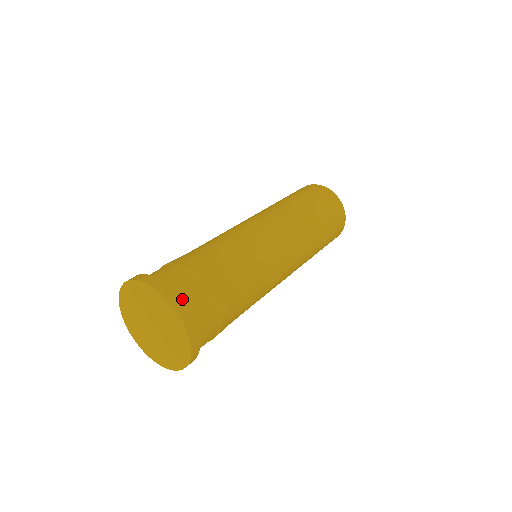
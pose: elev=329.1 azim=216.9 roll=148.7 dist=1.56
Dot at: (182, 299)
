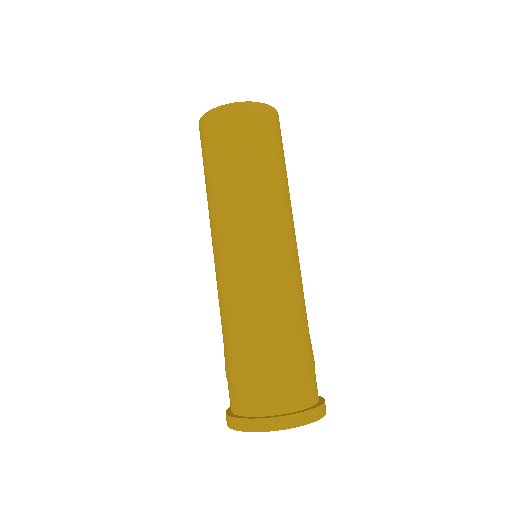
Dot at: (317, 399)
